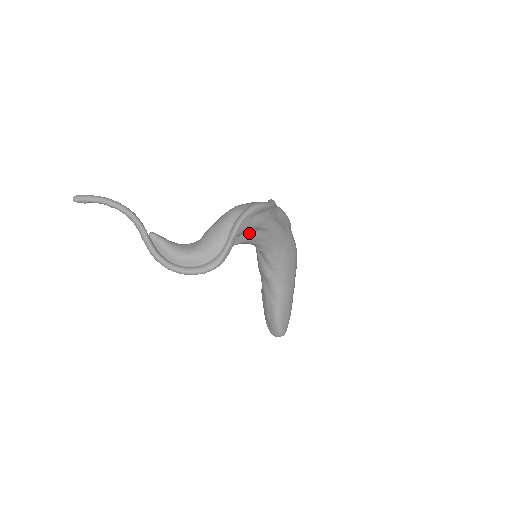
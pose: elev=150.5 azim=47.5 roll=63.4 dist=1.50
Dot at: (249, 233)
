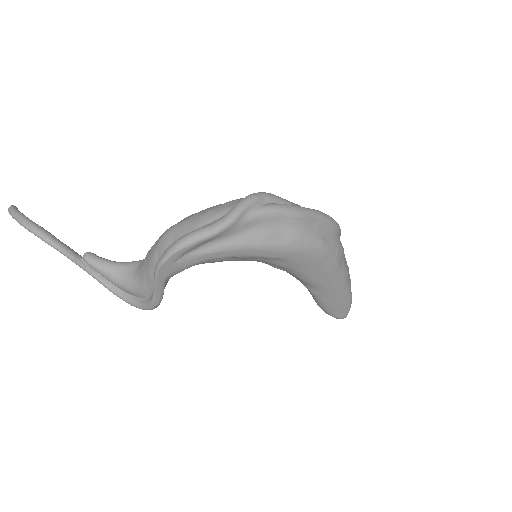
Dot at: occluded
